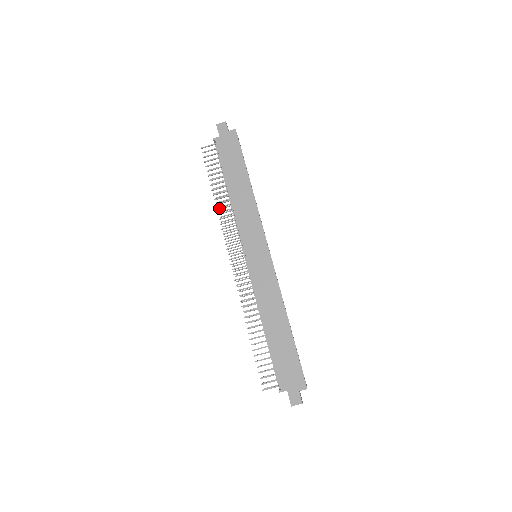
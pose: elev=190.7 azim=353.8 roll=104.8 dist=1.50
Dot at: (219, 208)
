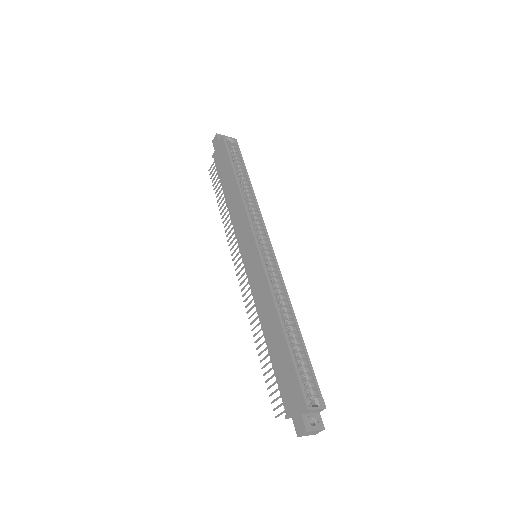
Dot at: (223, 221)
